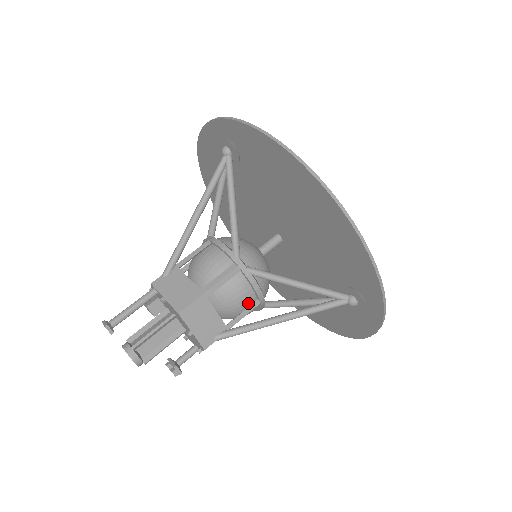
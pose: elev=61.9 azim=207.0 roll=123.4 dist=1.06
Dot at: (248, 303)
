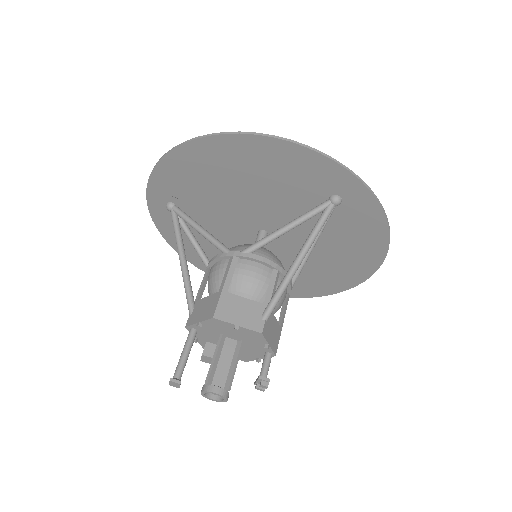
Dot at: (268, 277)
